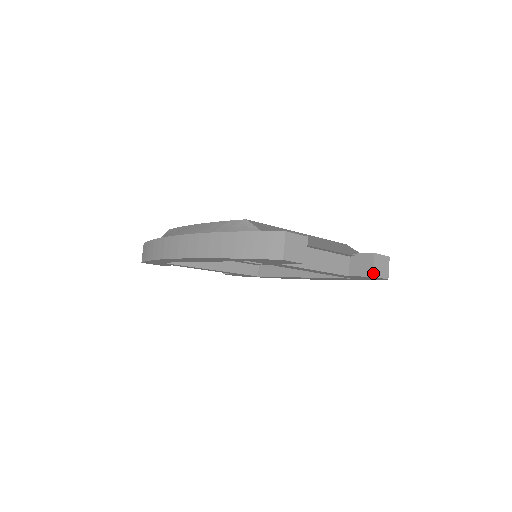
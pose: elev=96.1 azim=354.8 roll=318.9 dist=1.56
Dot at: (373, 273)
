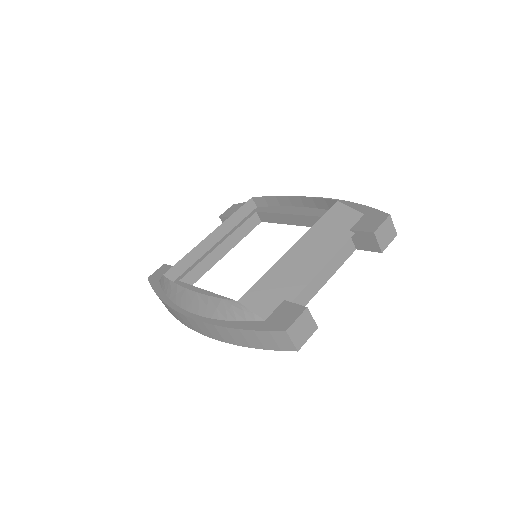
Dot at: (381, 250)
